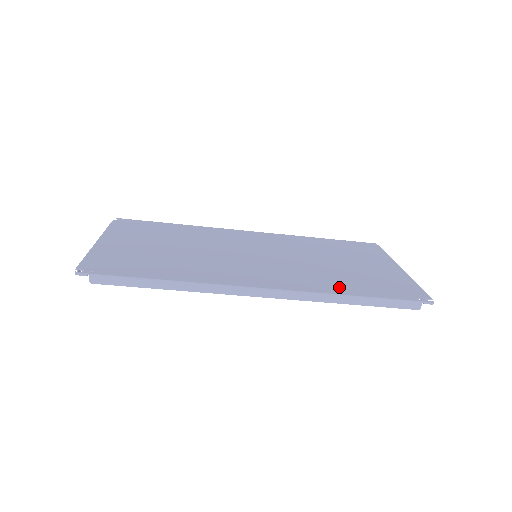
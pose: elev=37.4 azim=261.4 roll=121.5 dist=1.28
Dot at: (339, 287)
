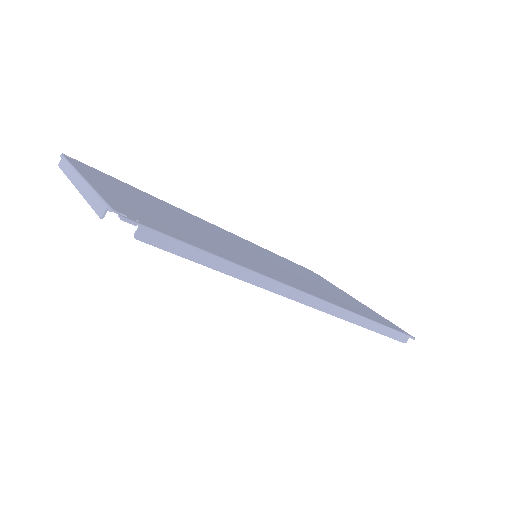
Dot at: (354, 309)
